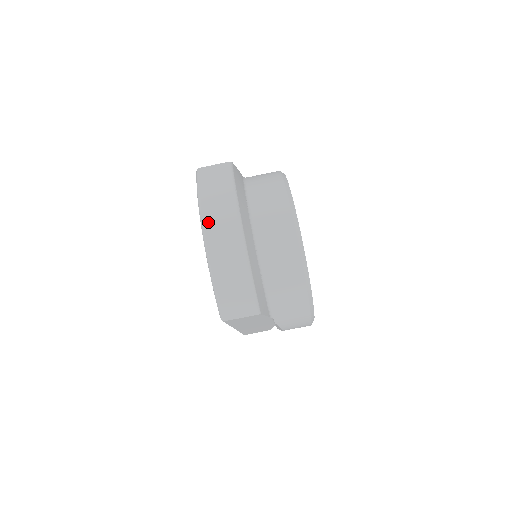
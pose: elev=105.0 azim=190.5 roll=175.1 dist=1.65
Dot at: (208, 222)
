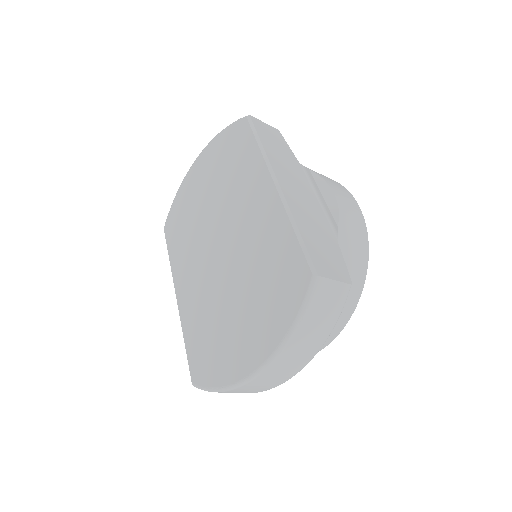
Dot at: (271, 370)
